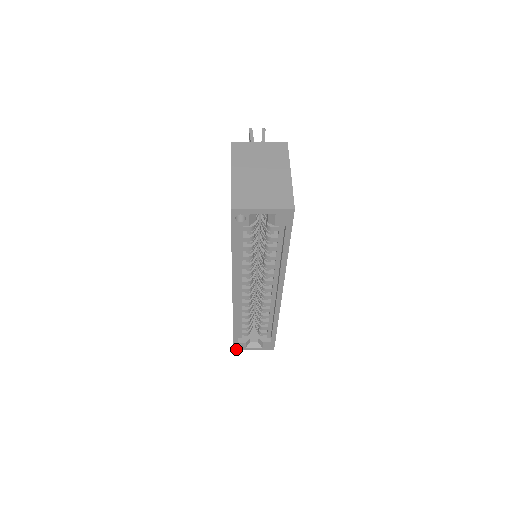
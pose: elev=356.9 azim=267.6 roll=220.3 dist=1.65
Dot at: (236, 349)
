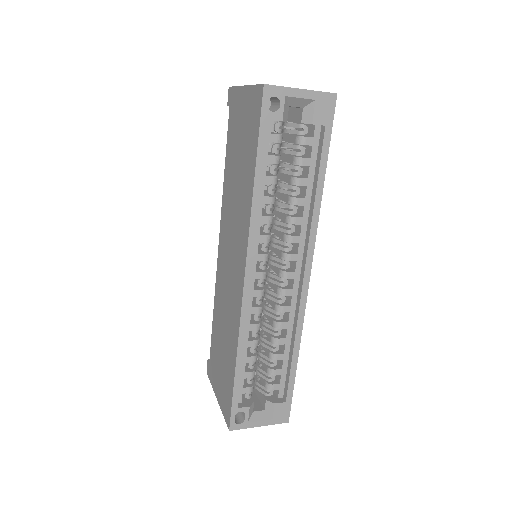
Dot at: (233, 428)
